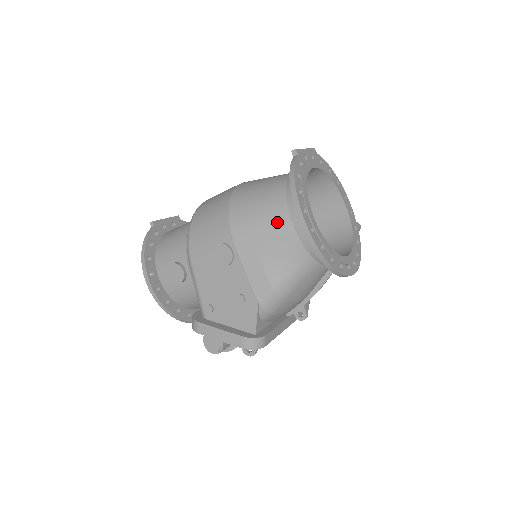
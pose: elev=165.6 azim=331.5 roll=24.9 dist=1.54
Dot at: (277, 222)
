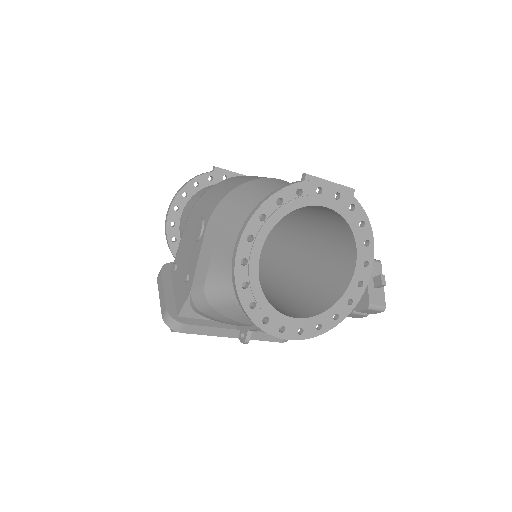
Dot at: occluded
